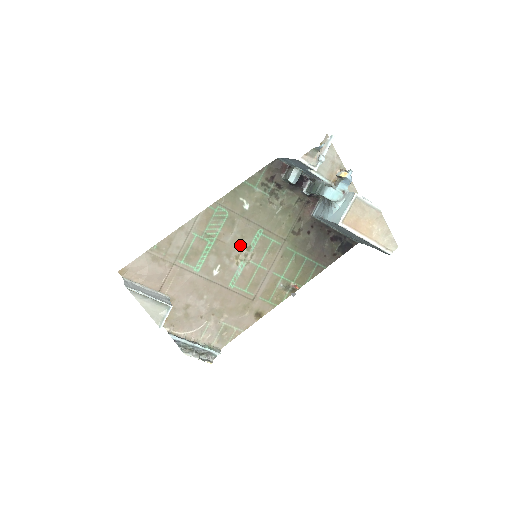
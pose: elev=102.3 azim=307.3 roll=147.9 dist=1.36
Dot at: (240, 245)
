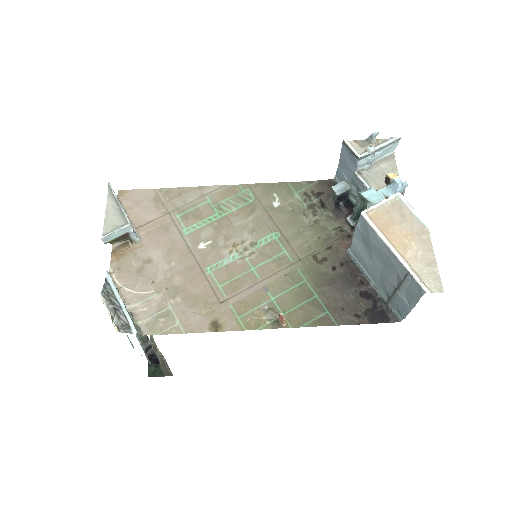
Dot at: (246, 236)
